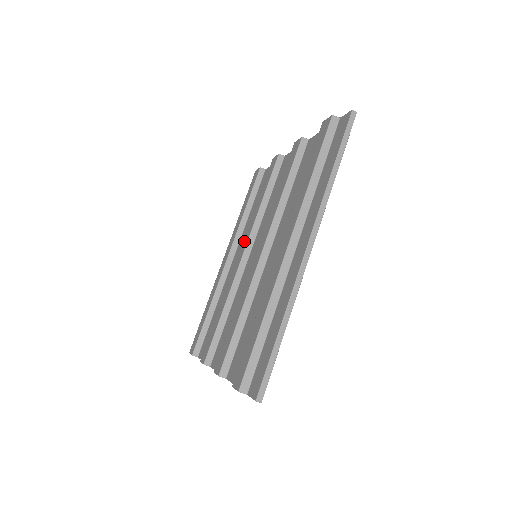
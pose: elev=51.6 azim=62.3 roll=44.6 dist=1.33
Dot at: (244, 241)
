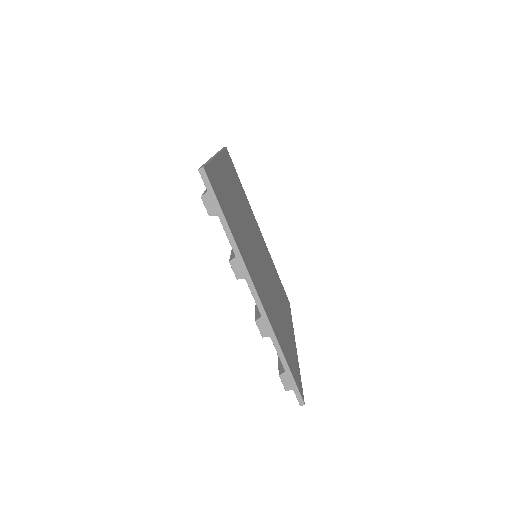
Dot at: occluded
